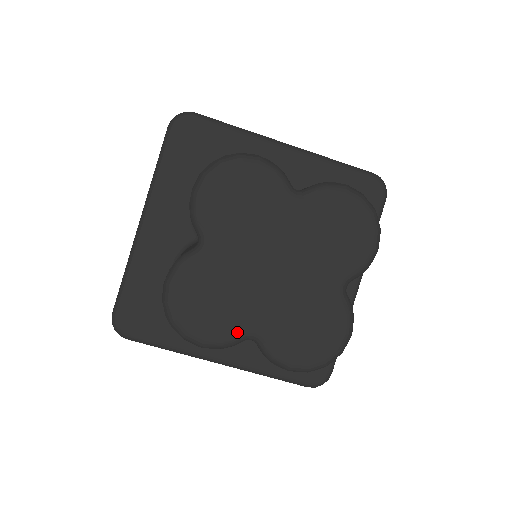
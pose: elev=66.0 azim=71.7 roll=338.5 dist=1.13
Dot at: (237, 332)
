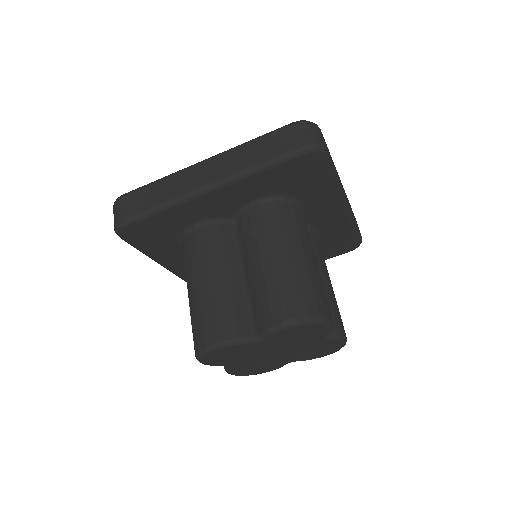
Dot at: (281, 366)
